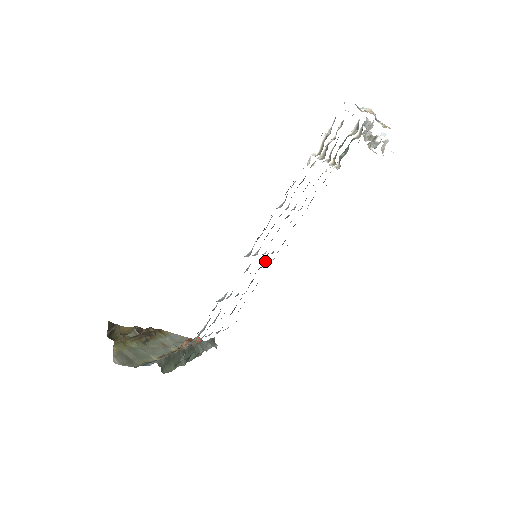
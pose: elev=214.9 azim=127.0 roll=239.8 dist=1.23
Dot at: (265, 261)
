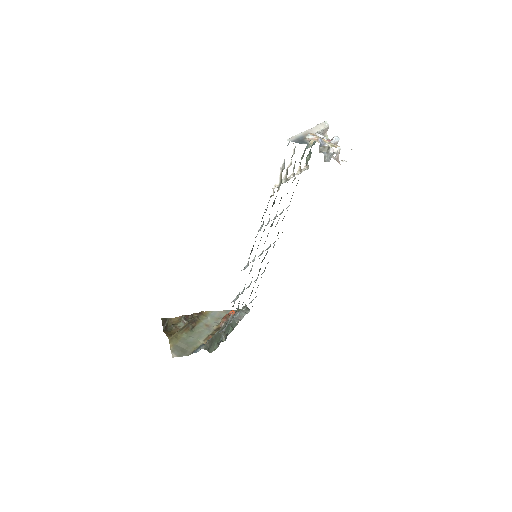
Dot at: (266, 254)
